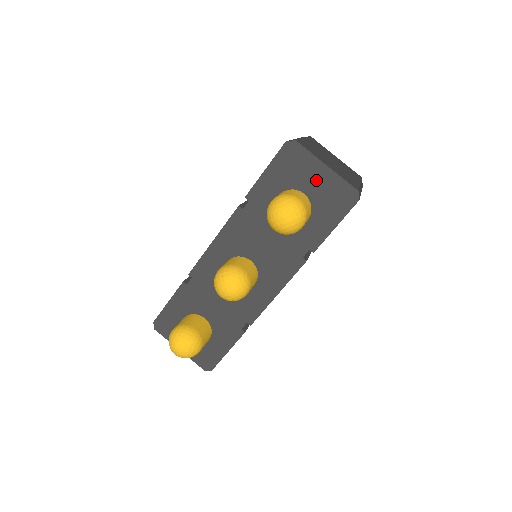
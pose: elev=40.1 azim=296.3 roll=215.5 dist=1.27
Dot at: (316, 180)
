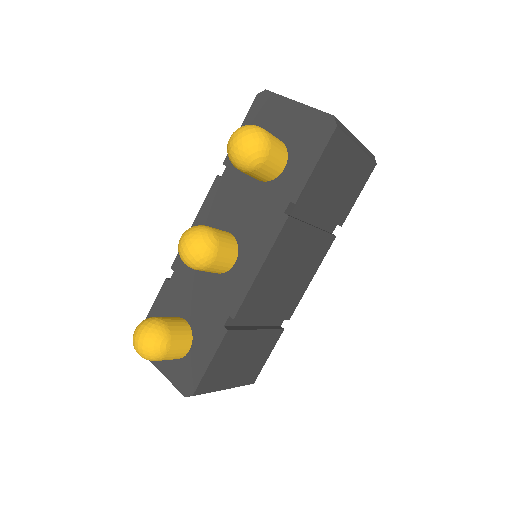
Dot at: (289, 121)
